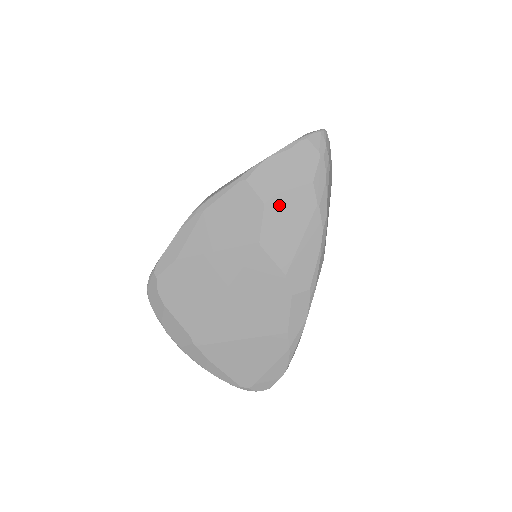
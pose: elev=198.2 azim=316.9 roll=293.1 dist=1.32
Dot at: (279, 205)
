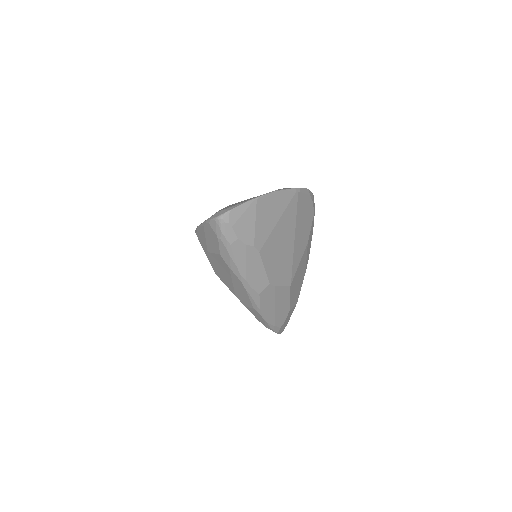
Dot at: (212, 259)
